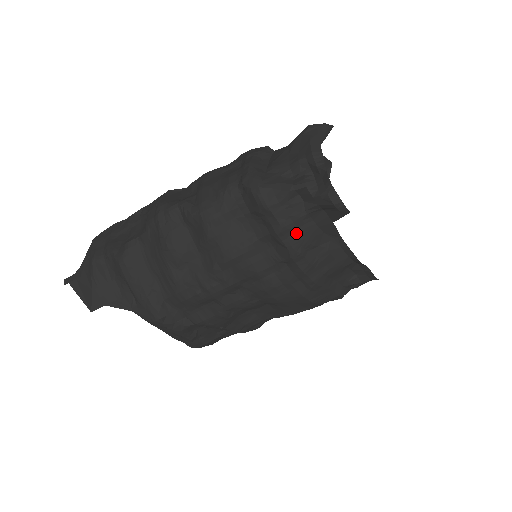
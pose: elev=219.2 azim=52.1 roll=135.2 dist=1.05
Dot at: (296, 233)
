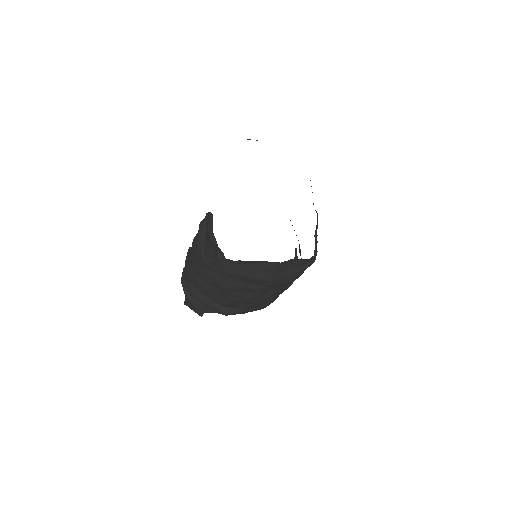
Dot at: (238, 272)
